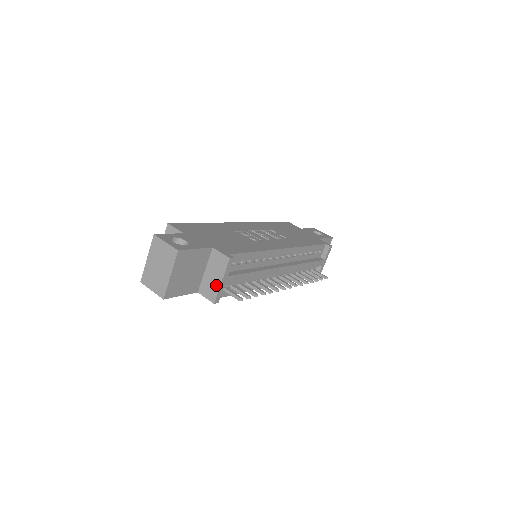
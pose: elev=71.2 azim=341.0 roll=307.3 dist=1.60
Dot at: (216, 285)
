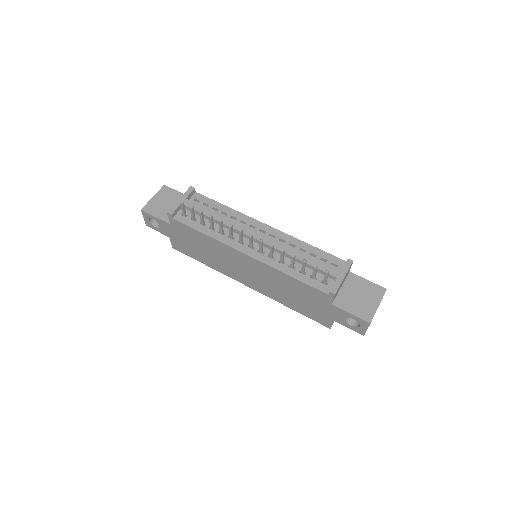
Dot at: occluded
